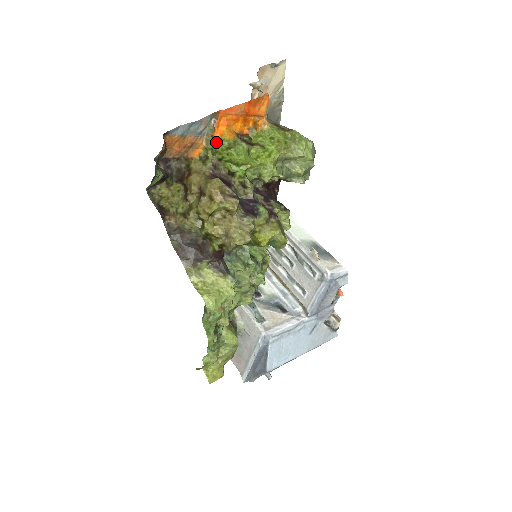
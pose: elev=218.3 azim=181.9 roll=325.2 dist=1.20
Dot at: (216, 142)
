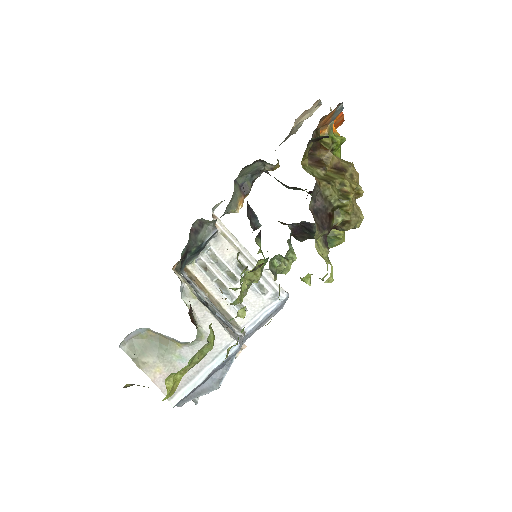
Dot at: (333, 134)
